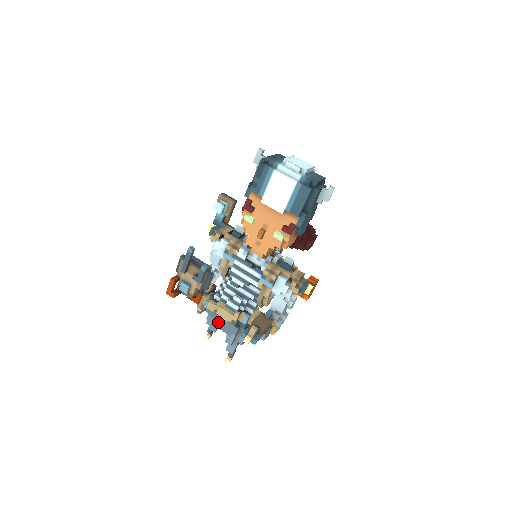
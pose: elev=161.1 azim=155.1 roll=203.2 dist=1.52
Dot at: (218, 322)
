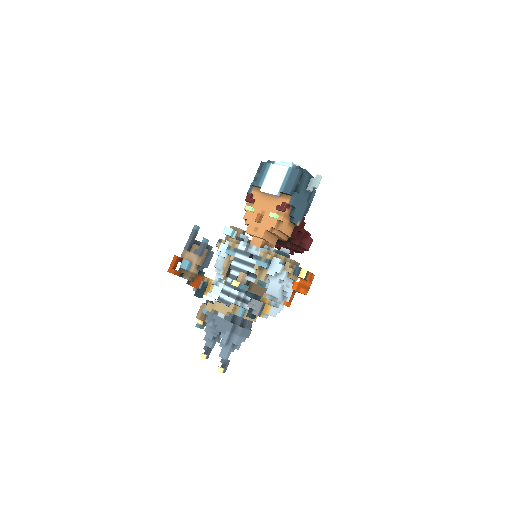
Dot at: (214, 322)
